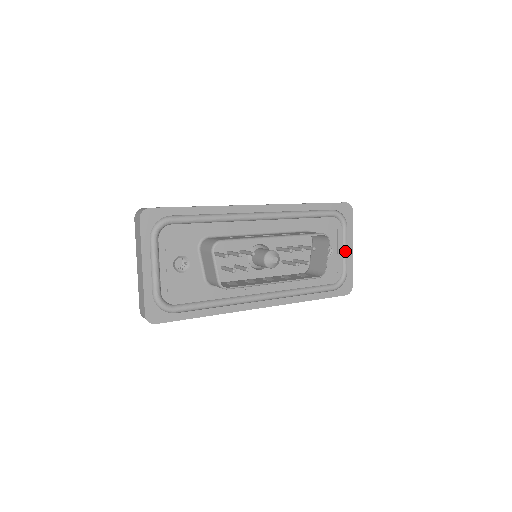
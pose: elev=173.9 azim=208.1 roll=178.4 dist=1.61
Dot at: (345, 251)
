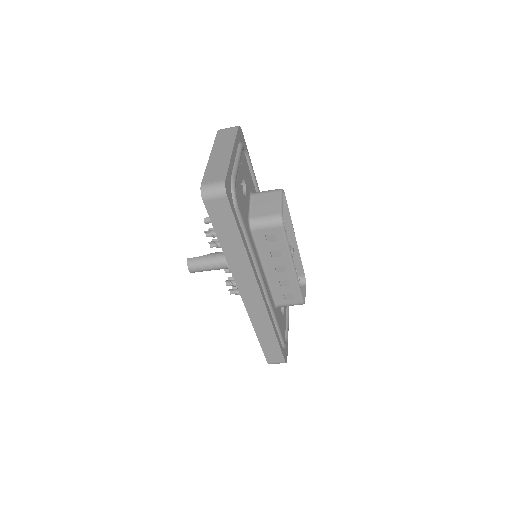
Dot at: (288, 322)
